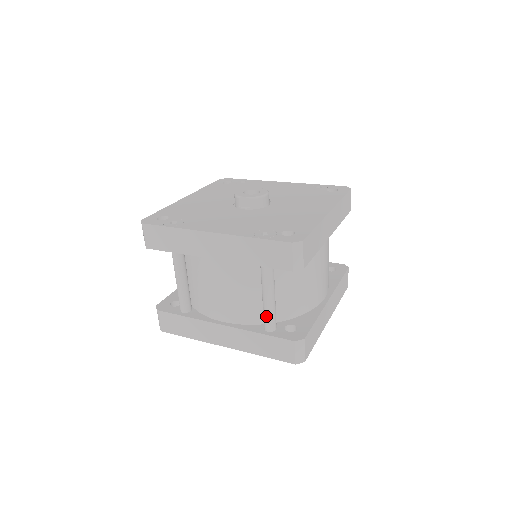
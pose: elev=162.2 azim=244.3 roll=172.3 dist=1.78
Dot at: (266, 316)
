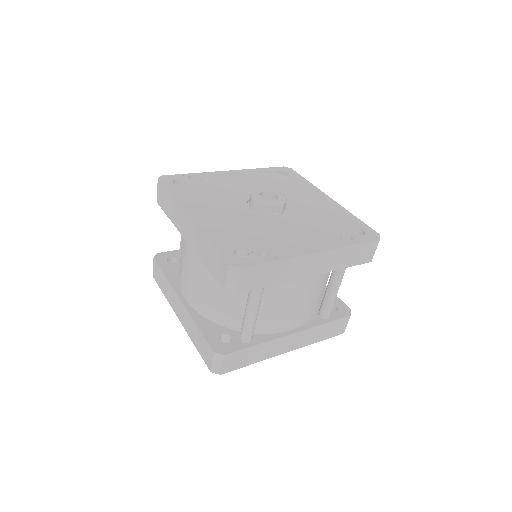
Dot at: (331, 307)
